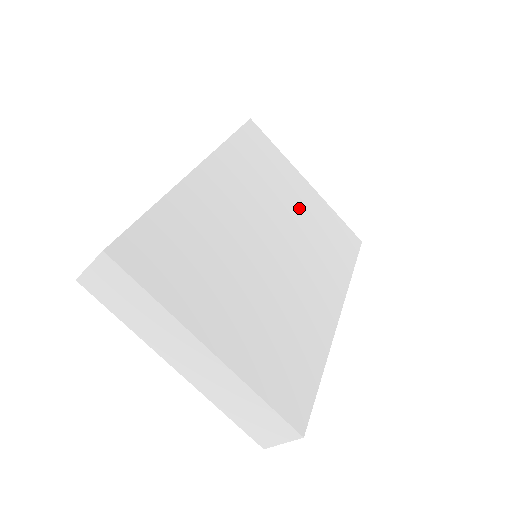
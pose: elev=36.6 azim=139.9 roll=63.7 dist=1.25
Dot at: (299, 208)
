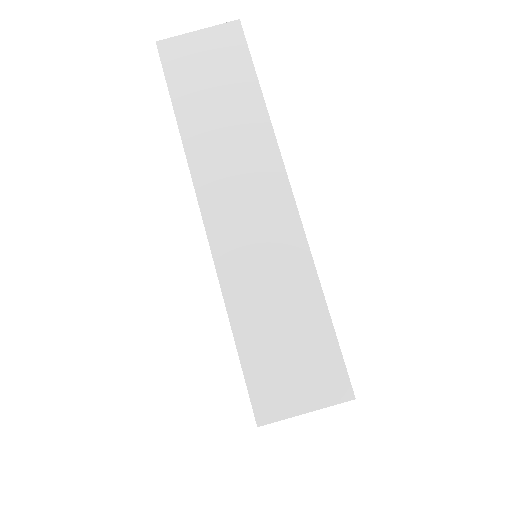
Dot at: occluded
